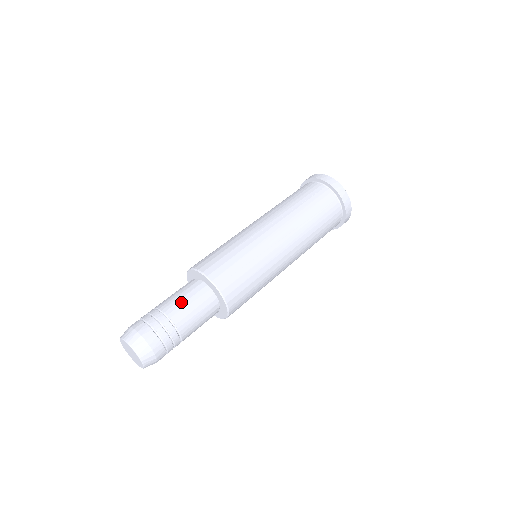
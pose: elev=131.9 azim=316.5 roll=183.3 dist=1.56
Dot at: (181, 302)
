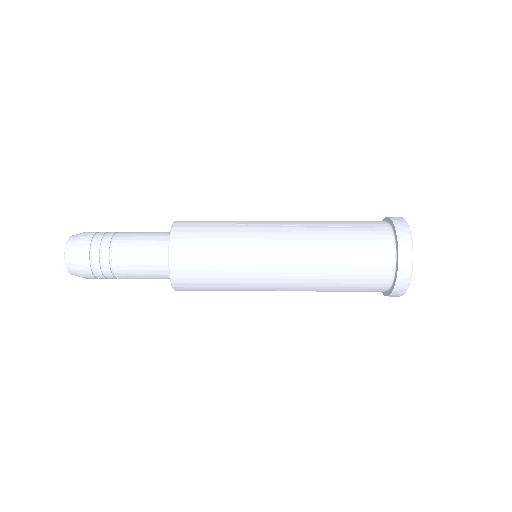
Dot at: (140, 232)
